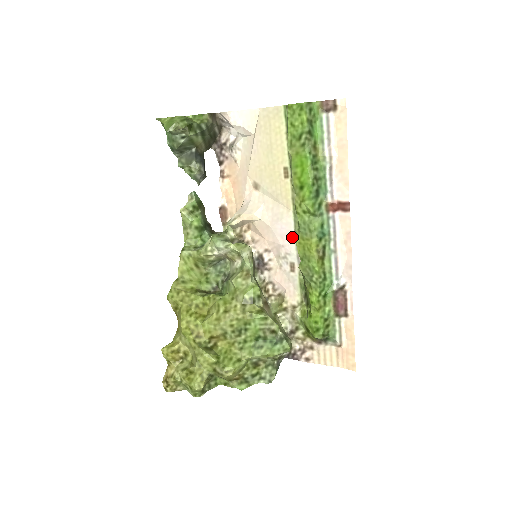
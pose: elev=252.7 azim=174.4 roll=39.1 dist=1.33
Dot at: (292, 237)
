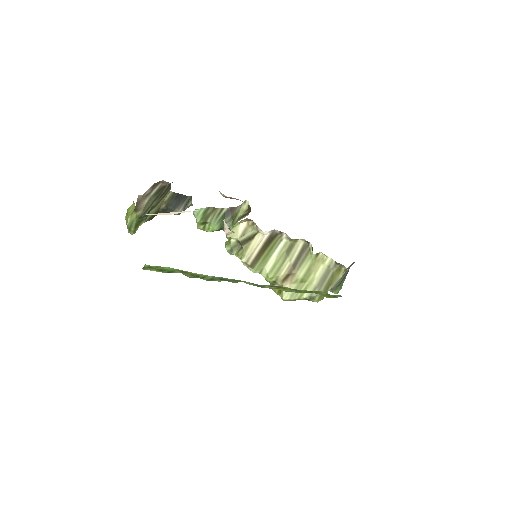
Dot at: occluded
